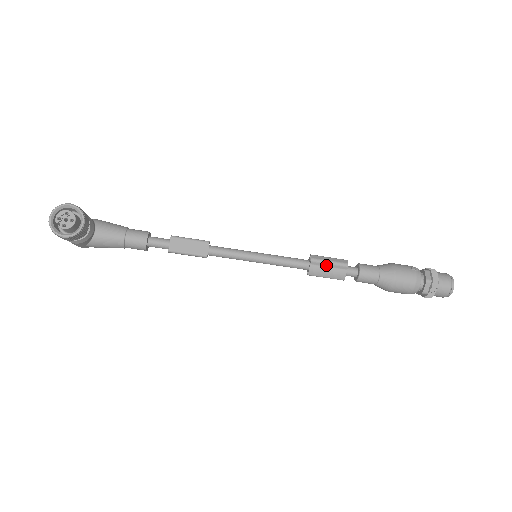
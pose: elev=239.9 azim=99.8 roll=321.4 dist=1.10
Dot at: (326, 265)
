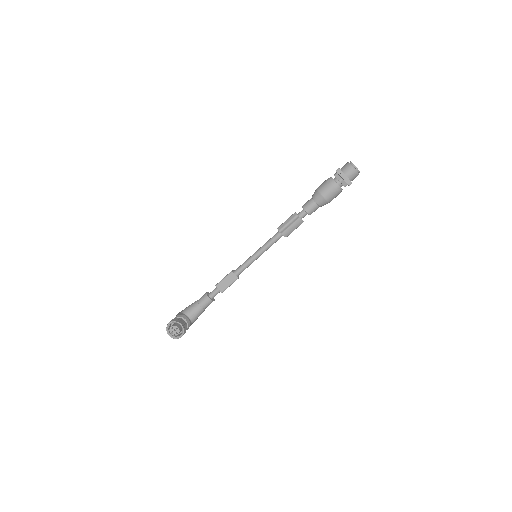
Dot at: (288, 226)
